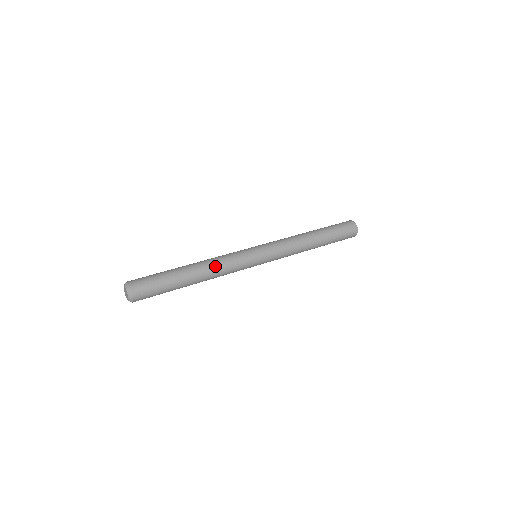
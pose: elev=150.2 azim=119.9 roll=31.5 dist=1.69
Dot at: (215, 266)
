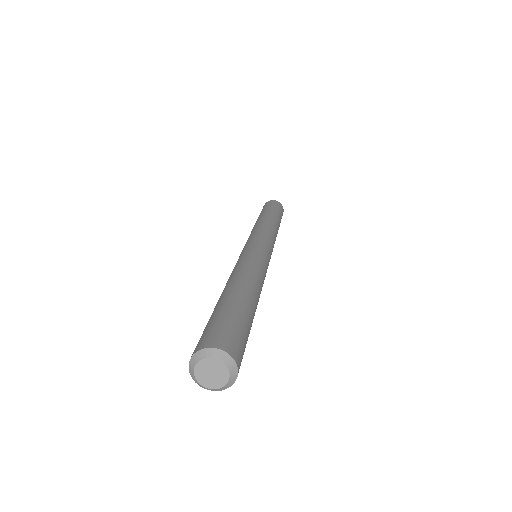
Dot at: (253, 271)
